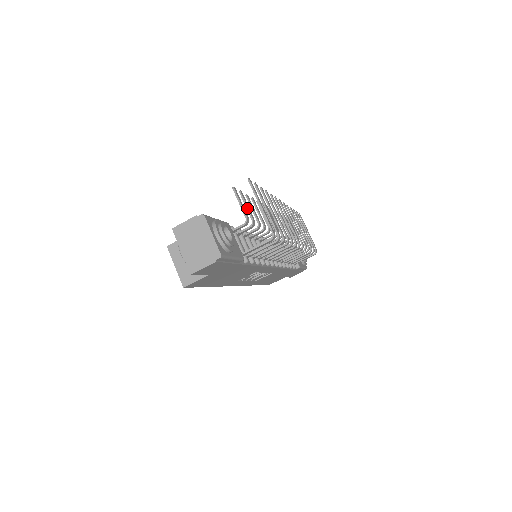
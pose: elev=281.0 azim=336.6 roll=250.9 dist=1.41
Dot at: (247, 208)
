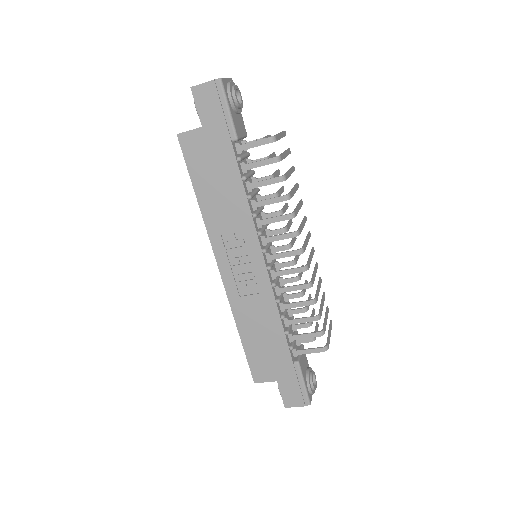
Dot at: (271, 154)
